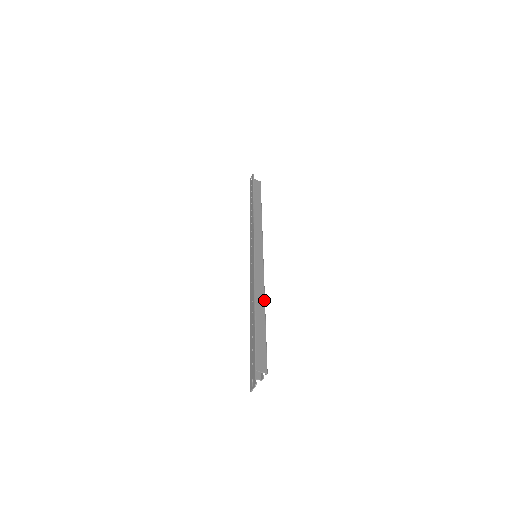
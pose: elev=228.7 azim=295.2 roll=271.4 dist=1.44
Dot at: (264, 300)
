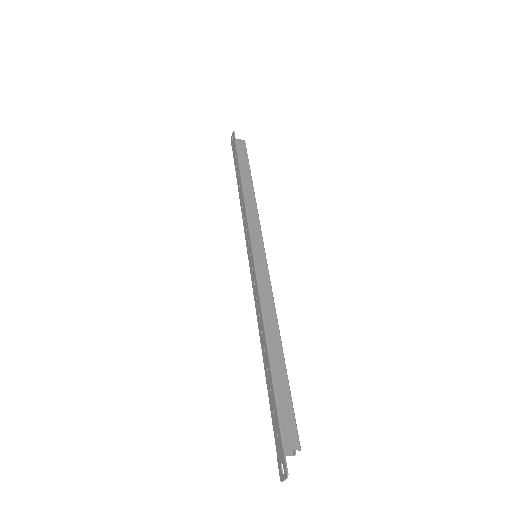
Dot at: (277, 326)
